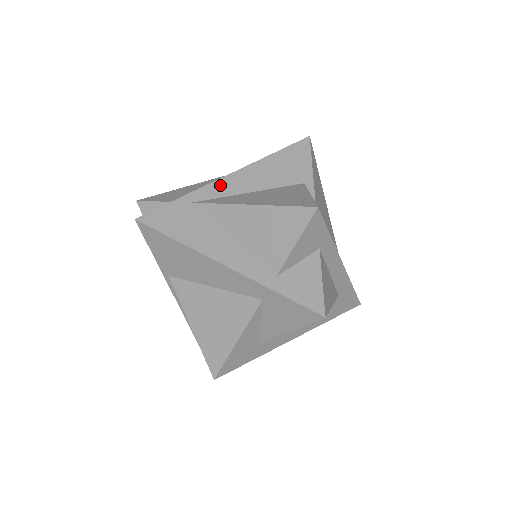
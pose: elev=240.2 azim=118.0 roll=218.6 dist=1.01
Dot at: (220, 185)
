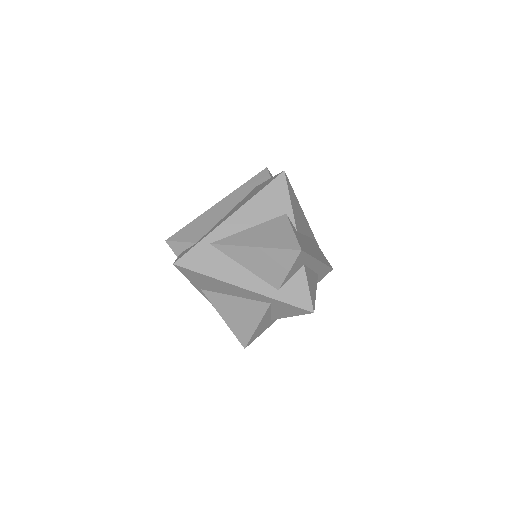
Dot at: (226, 226)
